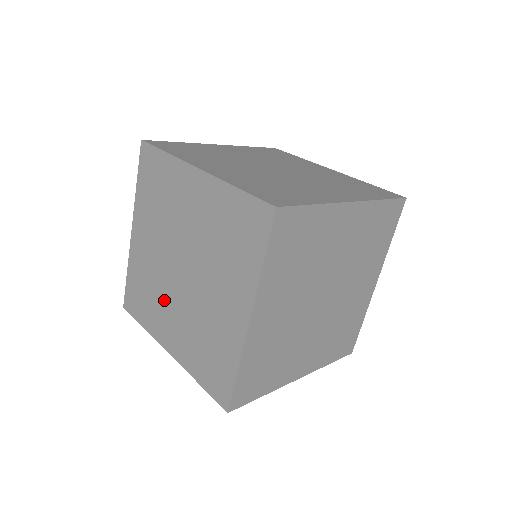
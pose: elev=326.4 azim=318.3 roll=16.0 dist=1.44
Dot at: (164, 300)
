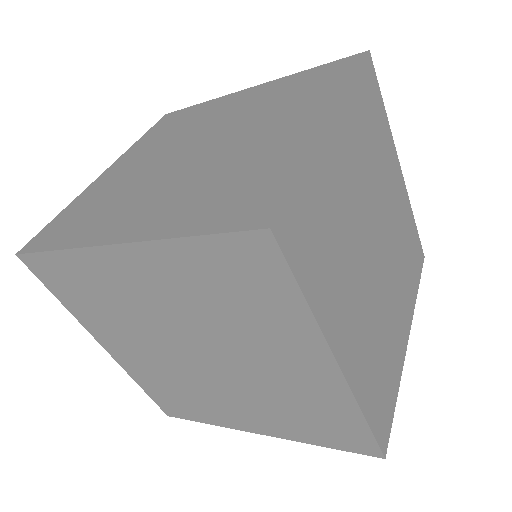
Dot at: (140, 192)
